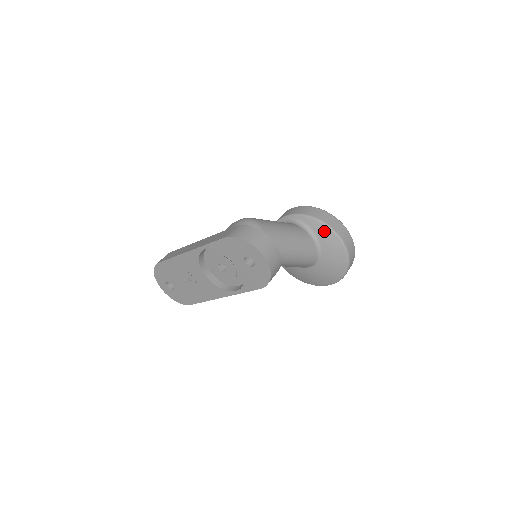
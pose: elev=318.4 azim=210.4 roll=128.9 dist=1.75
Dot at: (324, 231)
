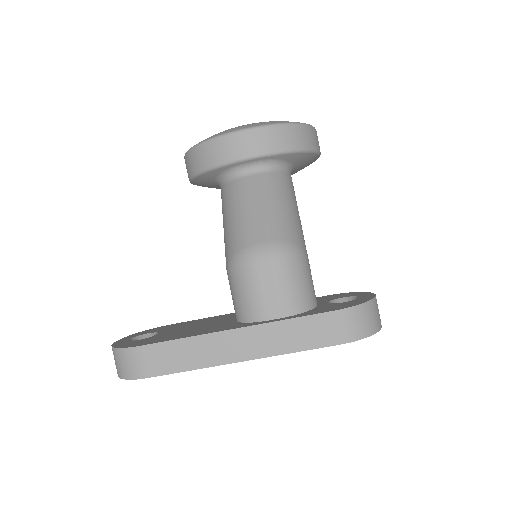
Dot at: (307, 159)
